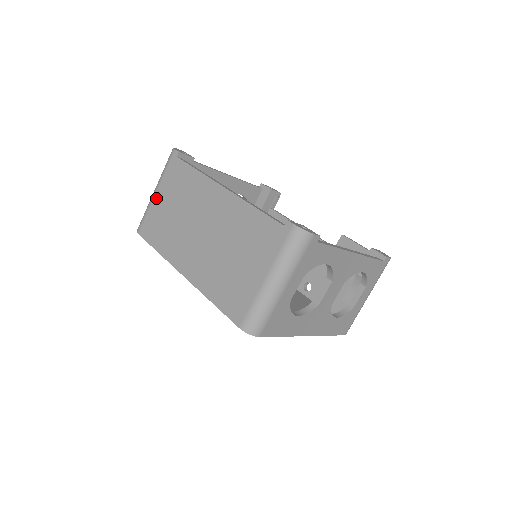
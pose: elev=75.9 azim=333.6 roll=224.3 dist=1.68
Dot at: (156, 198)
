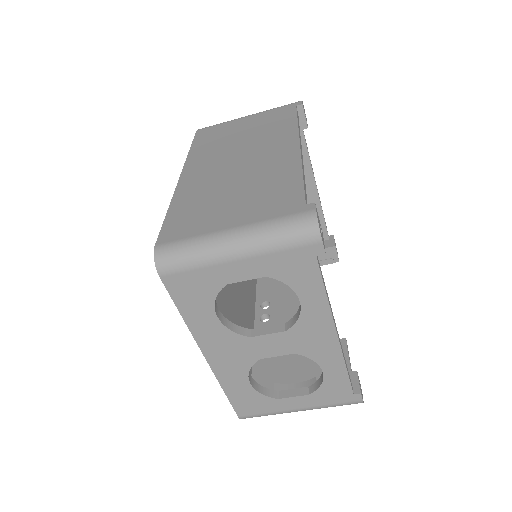
Dot at: (243, 119)
